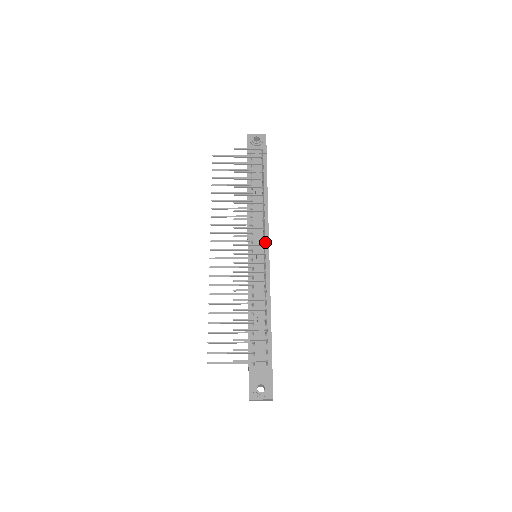
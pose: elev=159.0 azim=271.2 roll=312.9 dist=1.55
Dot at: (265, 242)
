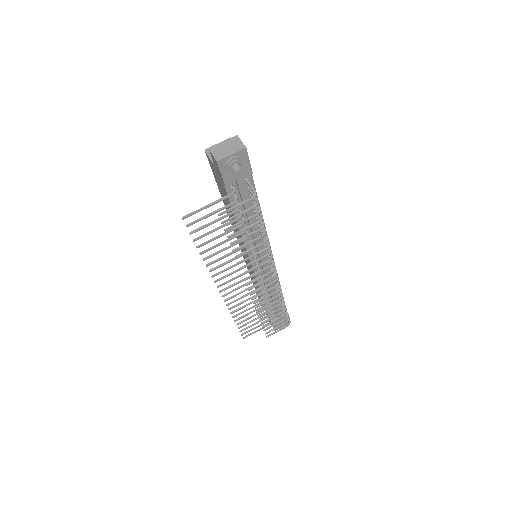
Dot at: occluded
